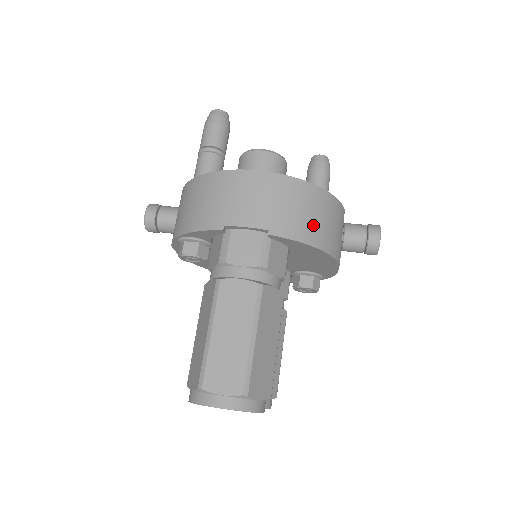
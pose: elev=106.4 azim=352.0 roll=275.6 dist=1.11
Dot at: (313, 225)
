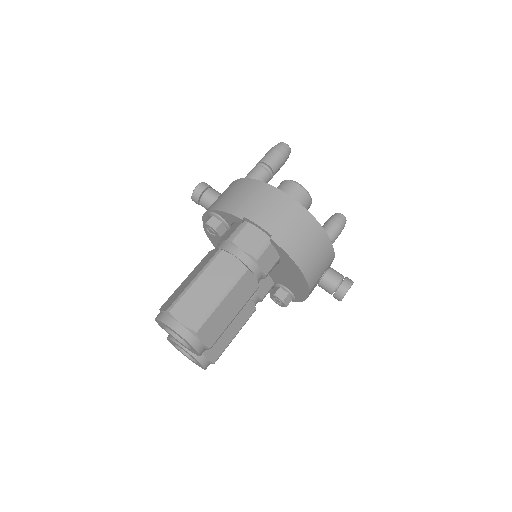
Dot at: (304, 250)
